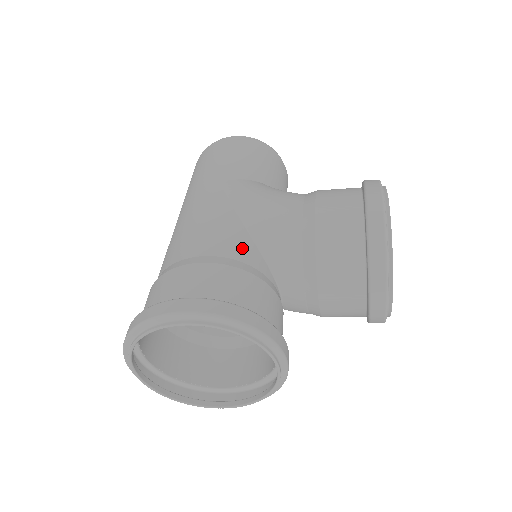
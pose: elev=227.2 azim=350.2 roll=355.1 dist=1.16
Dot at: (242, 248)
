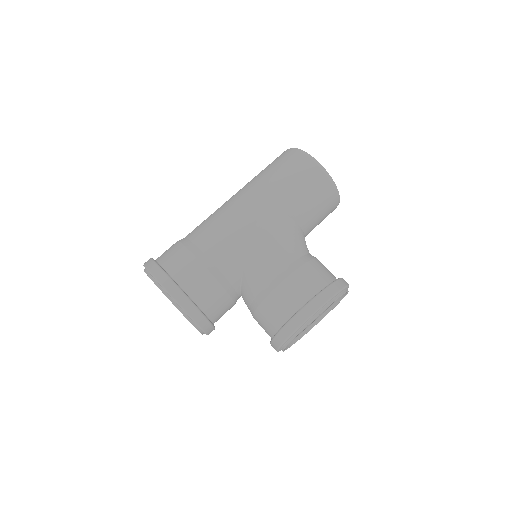
Dot at: (231, 265)
